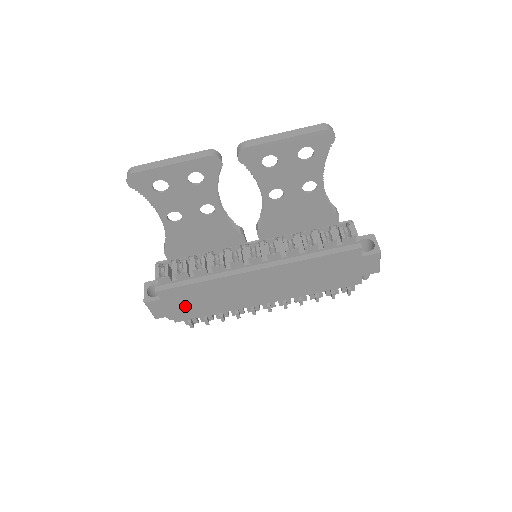
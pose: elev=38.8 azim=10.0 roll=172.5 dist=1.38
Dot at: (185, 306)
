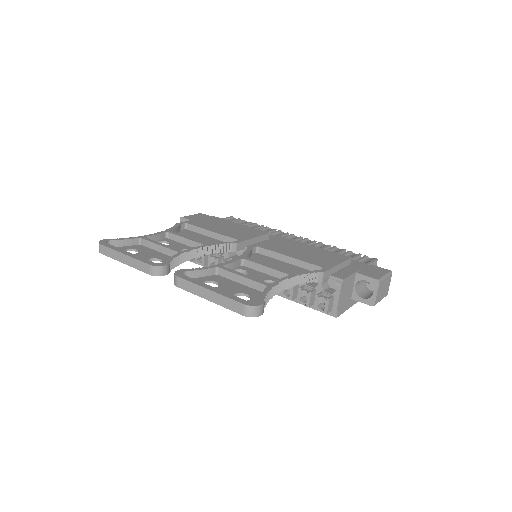
Dot at: occluded
